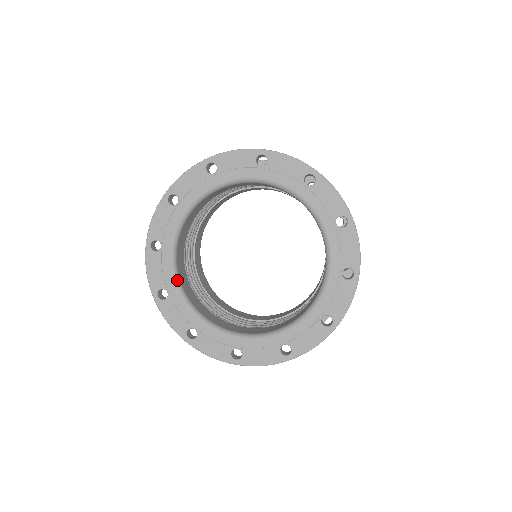
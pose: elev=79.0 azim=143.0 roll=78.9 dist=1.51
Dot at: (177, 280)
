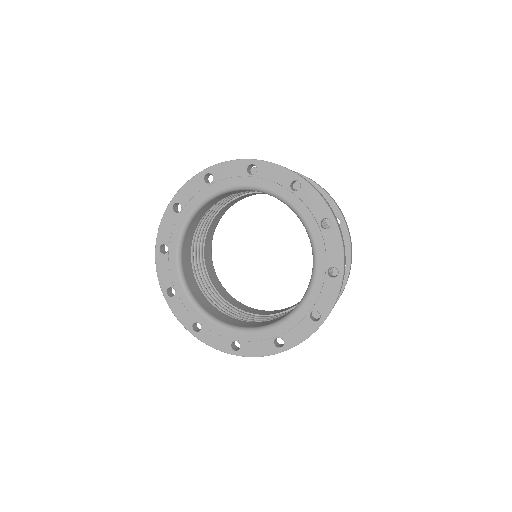
Dot at: (182, 279)
